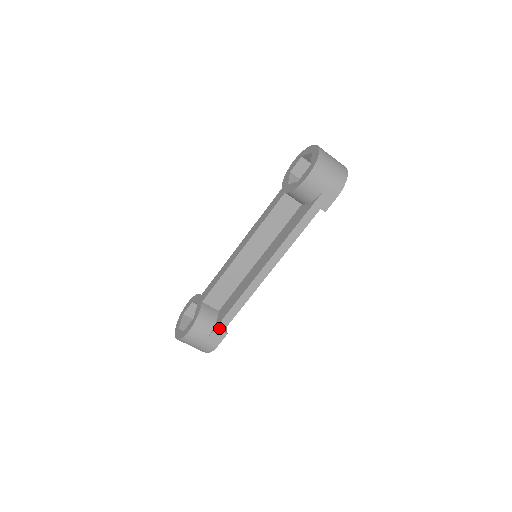
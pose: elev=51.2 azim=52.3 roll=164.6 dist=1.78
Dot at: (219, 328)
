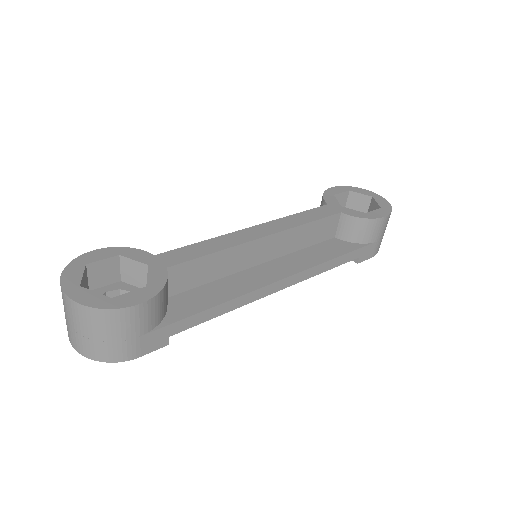
Dot at: (172, 328)
